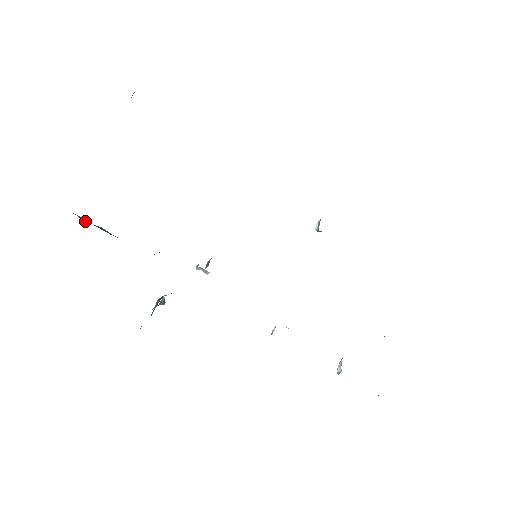
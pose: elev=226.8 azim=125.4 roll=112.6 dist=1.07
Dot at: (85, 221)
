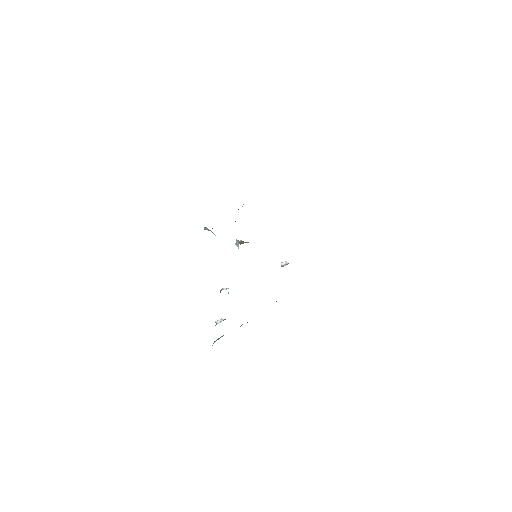
Dot at: occluded
